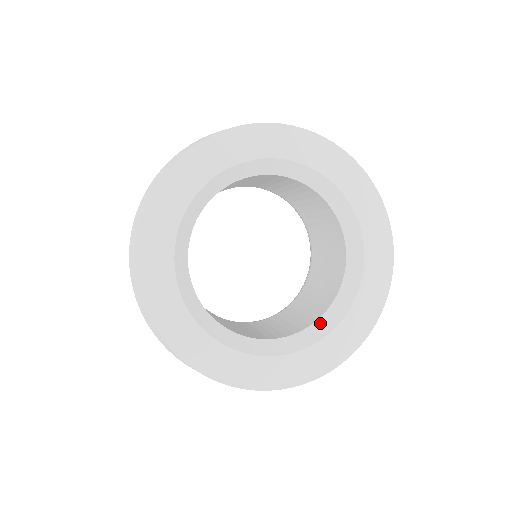
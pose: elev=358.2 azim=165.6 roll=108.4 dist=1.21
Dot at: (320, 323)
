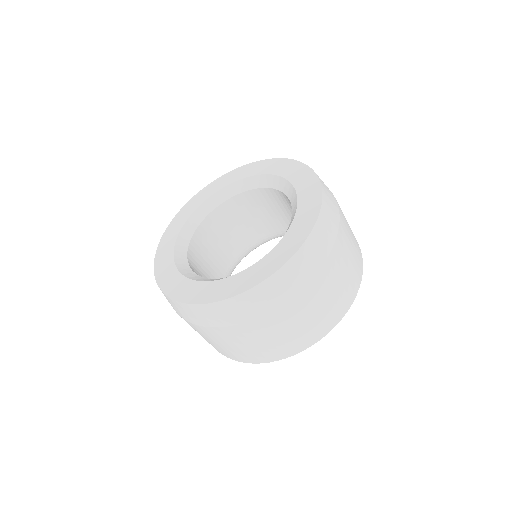
Dot at: occluded
